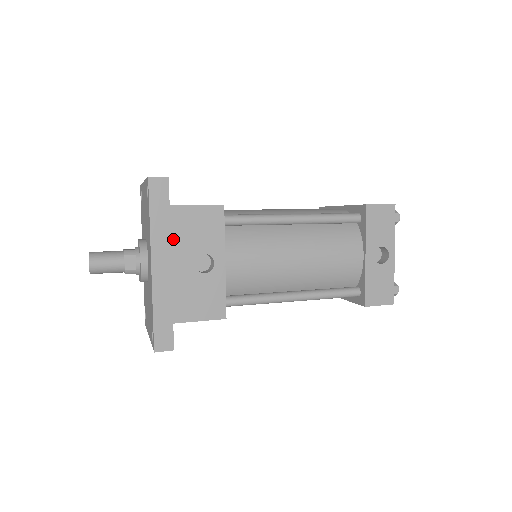
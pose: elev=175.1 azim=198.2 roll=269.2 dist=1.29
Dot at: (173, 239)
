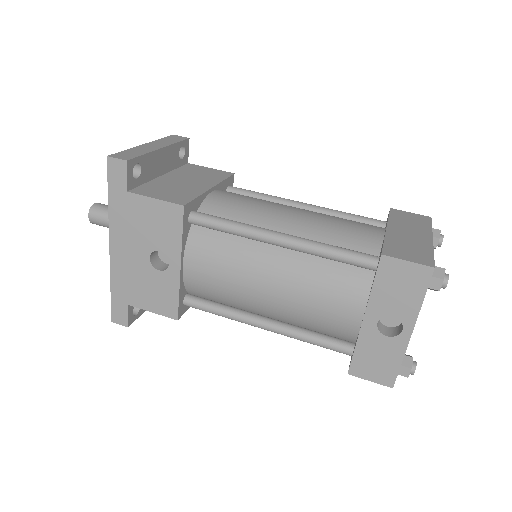
Dot at: (130, 227)
